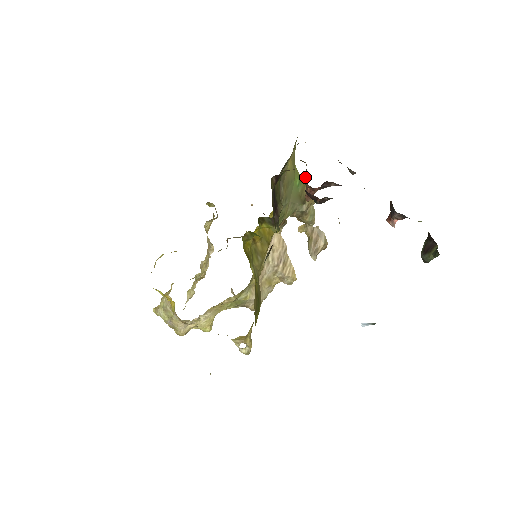
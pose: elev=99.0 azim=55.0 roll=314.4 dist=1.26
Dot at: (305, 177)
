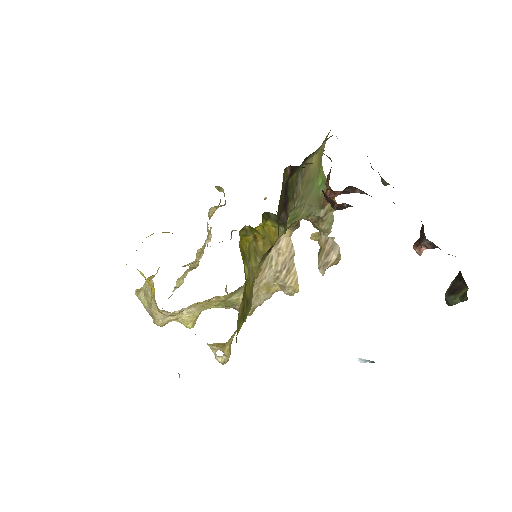
Dot at: (327, 176)
